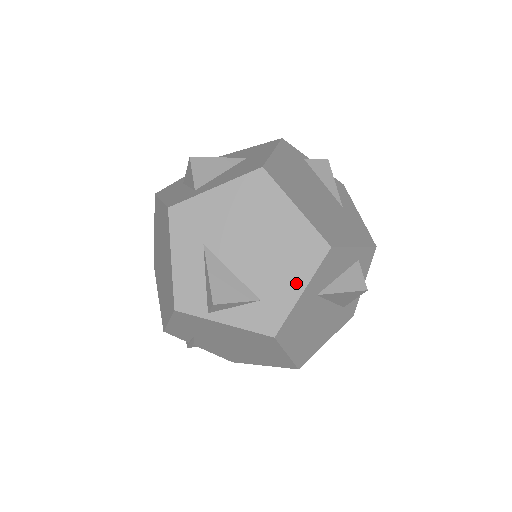
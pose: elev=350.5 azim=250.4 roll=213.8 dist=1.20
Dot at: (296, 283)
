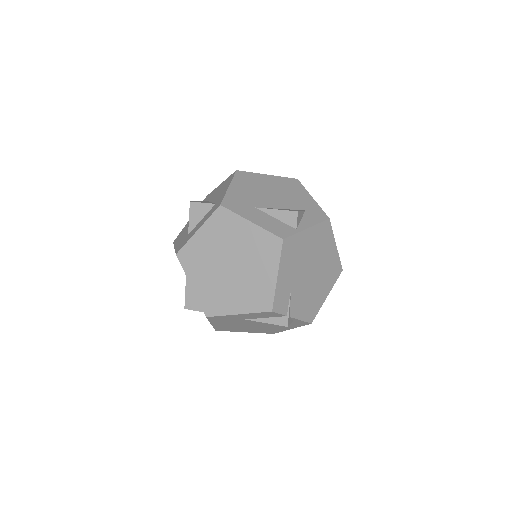
Dot at: (306, 197)
